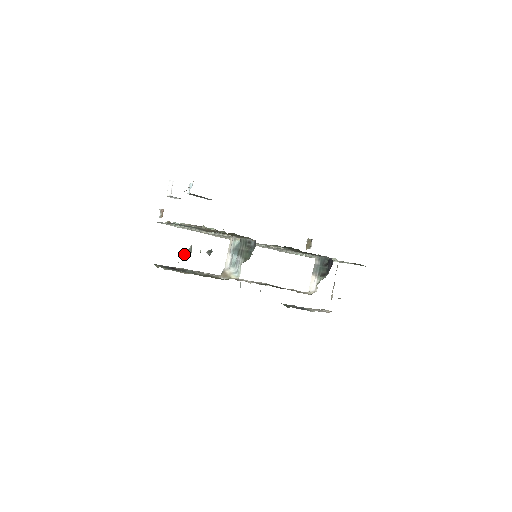
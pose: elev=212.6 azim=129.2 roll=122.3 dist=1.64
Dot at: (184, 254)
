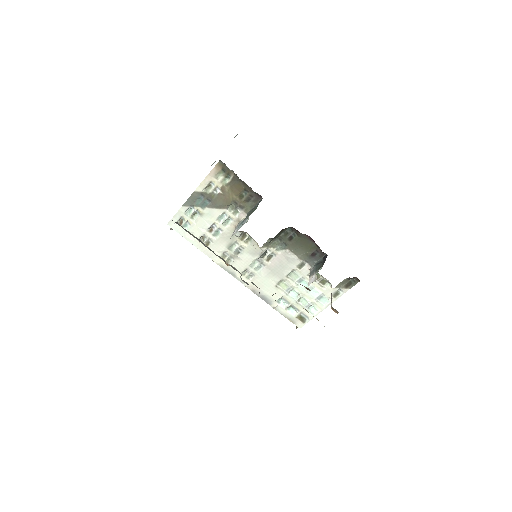
Dot at: occluded
